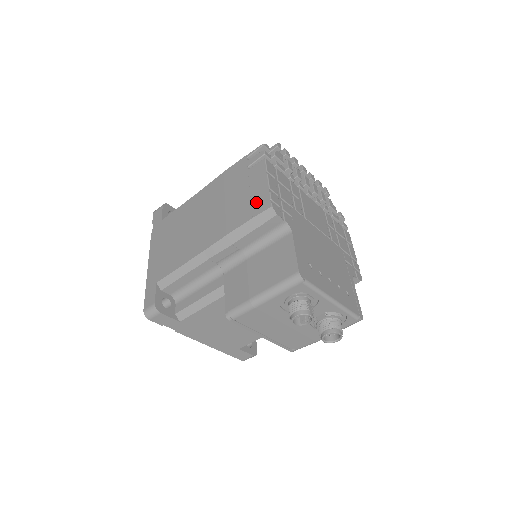
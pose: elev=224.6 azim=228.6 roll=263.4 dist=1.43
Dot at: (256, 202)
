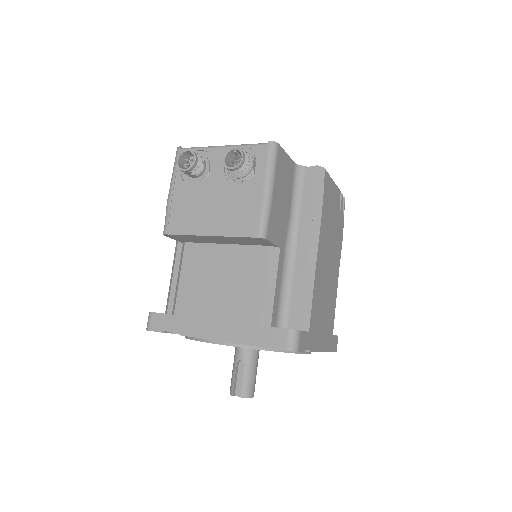
Dot at: occluded
